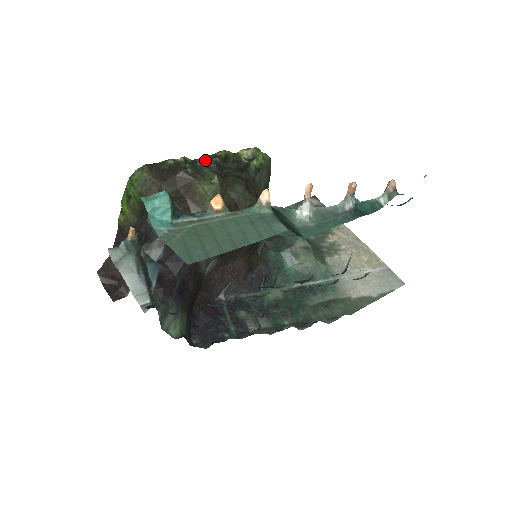
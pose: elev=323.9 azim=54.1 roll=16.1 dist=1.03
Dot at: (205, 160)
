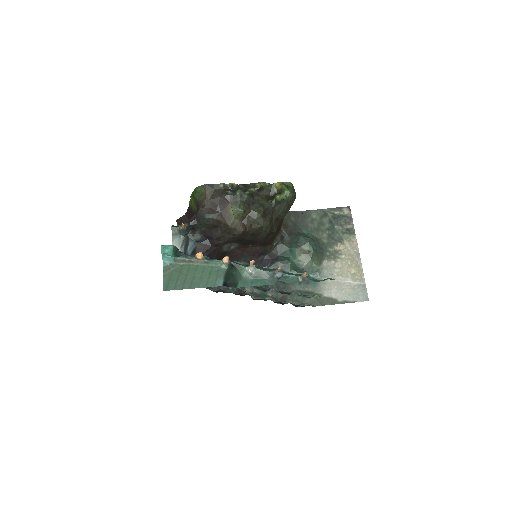
Dot at: (245, 188)
